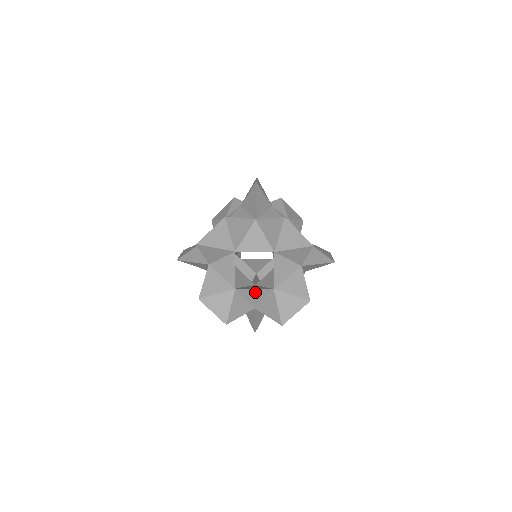
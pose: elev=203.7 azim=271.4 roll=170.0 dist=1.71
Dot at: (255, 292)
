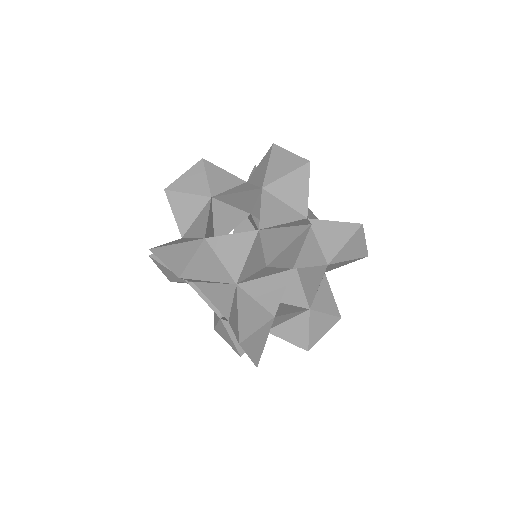
Dot at: (288, 316)
